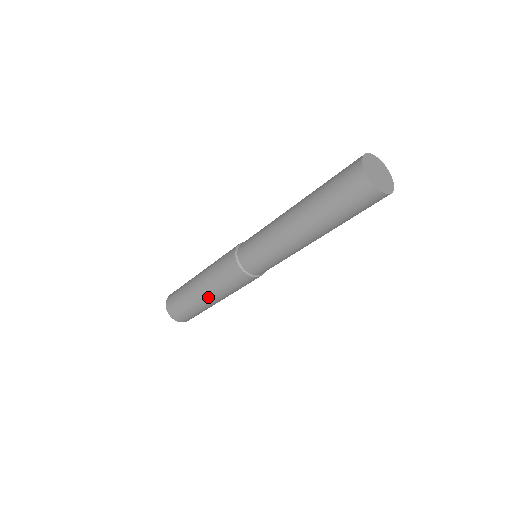
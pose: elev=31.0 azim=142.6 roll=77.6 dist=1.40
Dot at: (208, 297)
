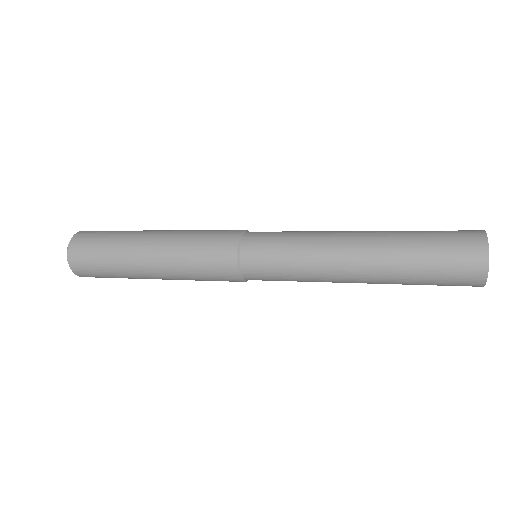
Dot at: occluded
